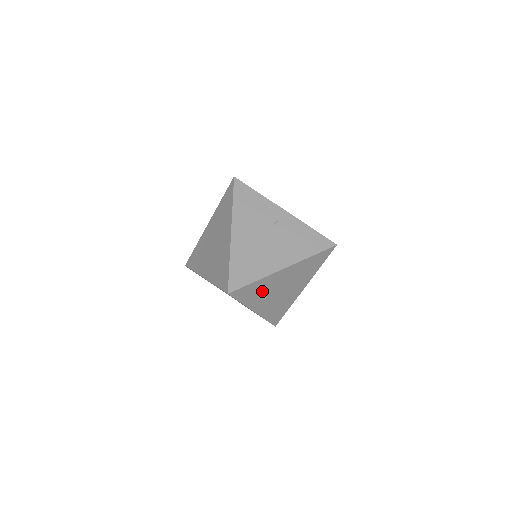
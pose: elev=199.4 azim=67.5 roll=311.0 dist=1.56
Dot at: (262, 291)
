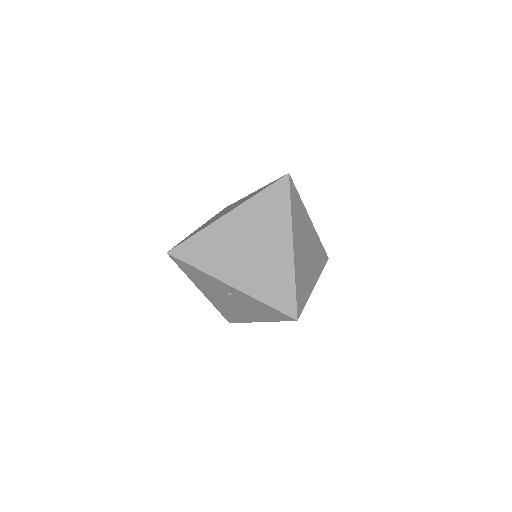
Dot at: occluded
